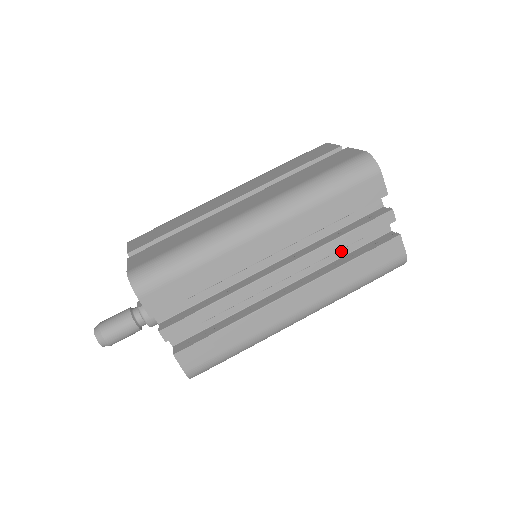
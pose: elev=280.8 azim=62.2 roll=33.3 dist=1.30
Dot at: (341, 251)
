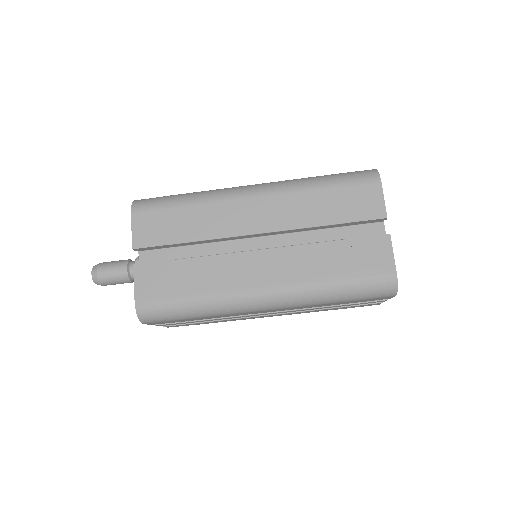
Dot at: occluded
